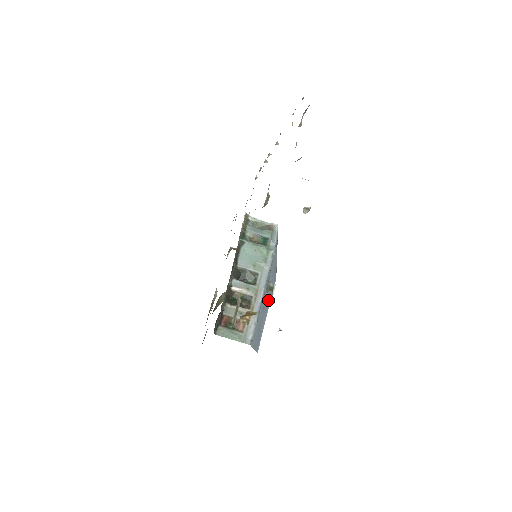
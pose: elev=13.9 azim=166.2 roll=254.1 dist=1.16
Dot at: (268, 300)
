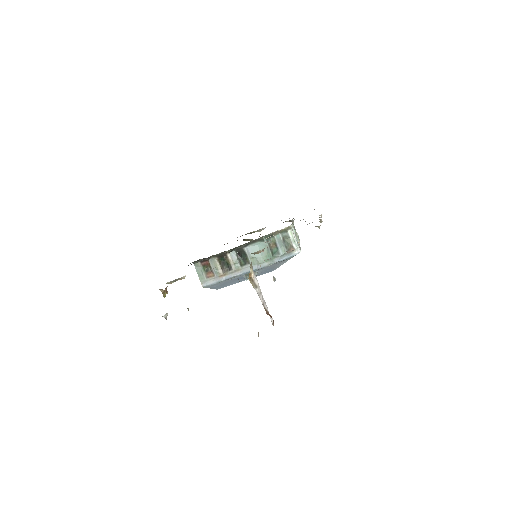
Dot at: (244, 278)
